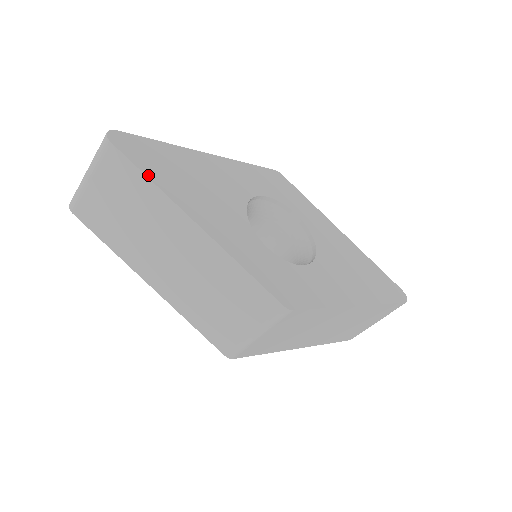
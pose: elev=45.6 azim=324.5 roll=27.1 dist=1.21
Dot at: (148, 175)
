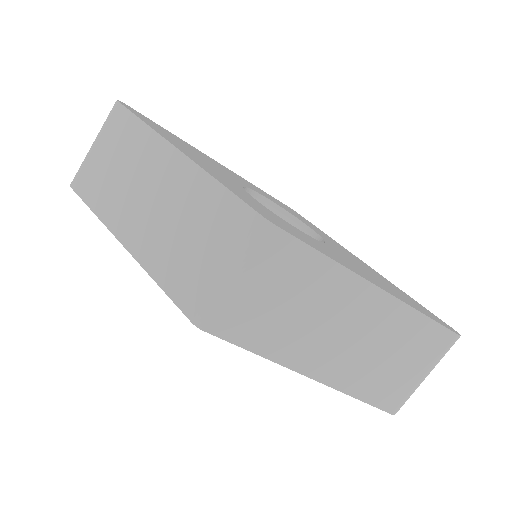
Dot at: (143, 121)
